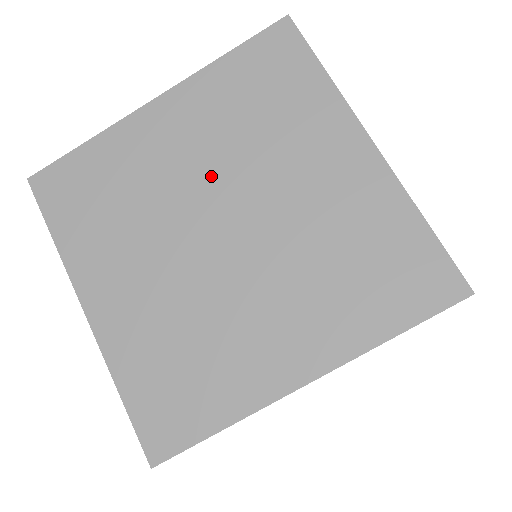
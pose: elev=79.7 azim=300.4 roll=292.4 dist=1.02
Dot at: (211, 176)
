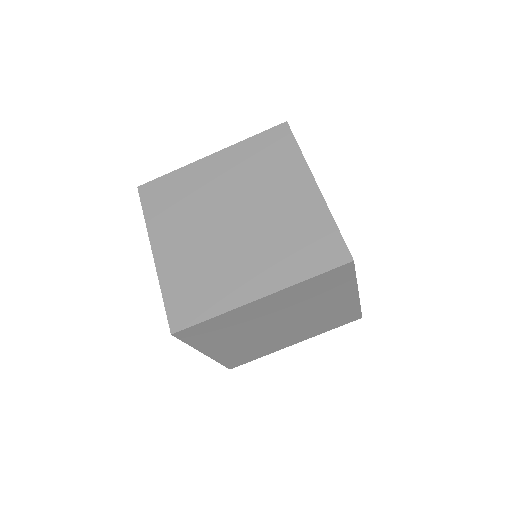
Dot at: (232, 194)
